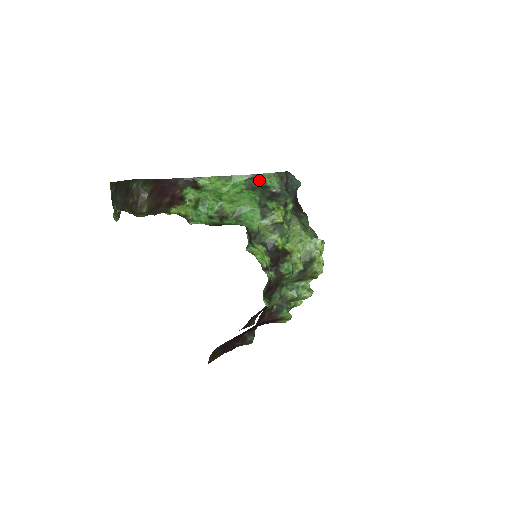
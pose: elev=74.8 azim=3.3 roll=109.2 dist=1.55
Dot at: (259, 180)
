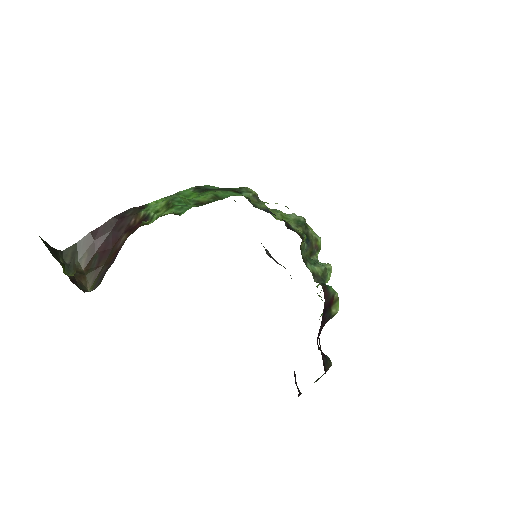
Dot at: (204, 188)
